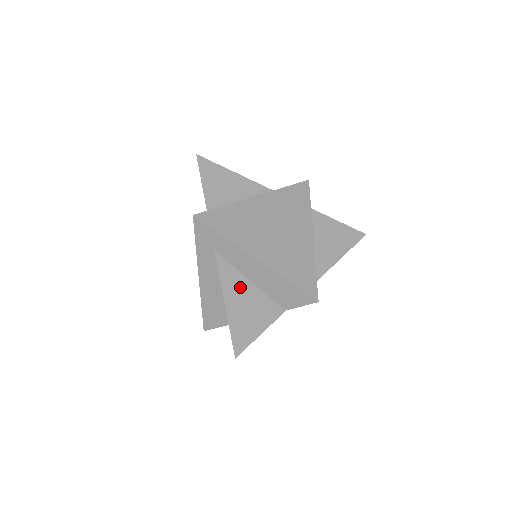
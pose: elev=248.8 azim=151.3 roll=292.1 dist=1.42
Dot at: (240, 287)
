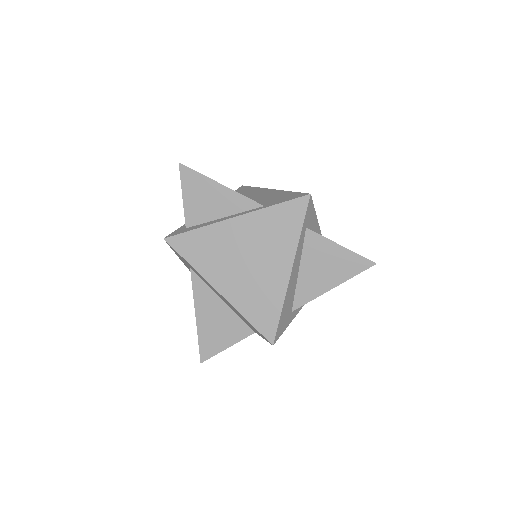
Dot at: (212, 305)
